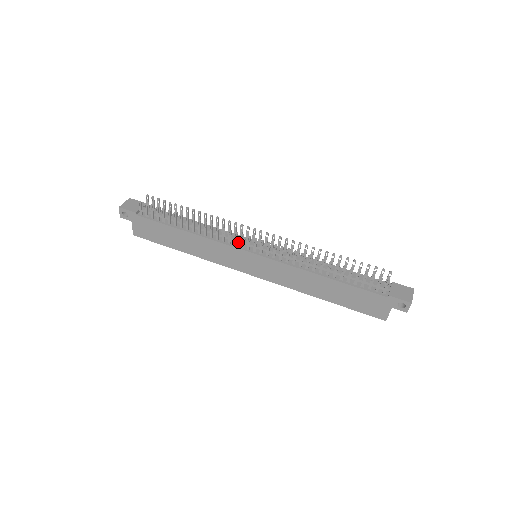
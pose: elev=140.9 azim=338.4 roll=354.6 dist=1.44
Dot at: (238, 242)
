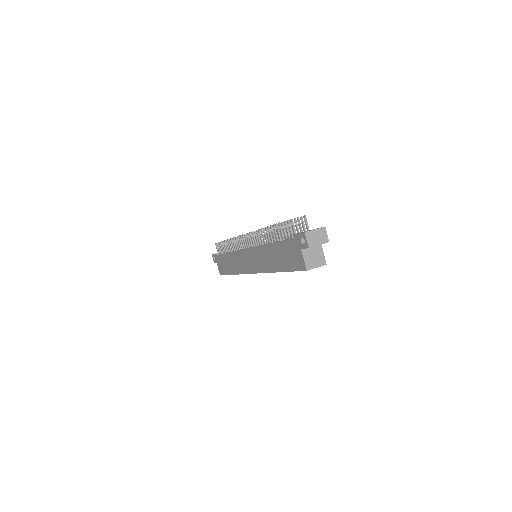
Dot at: occluded
